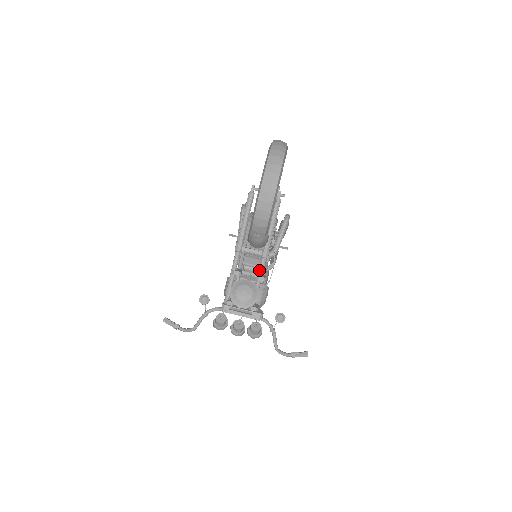
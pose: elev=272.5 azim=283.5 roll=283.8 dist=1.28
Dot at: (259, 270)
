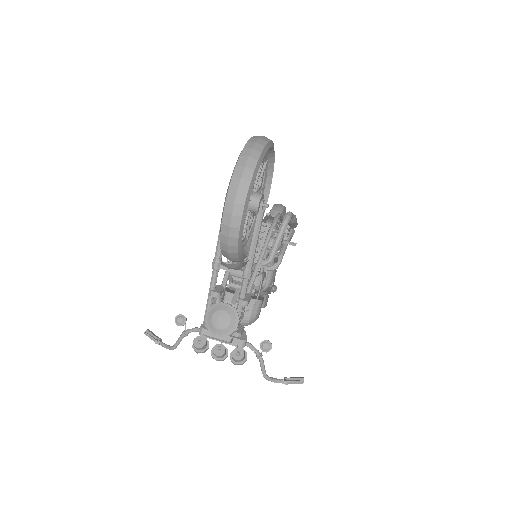
Dot at: (240, 292)
